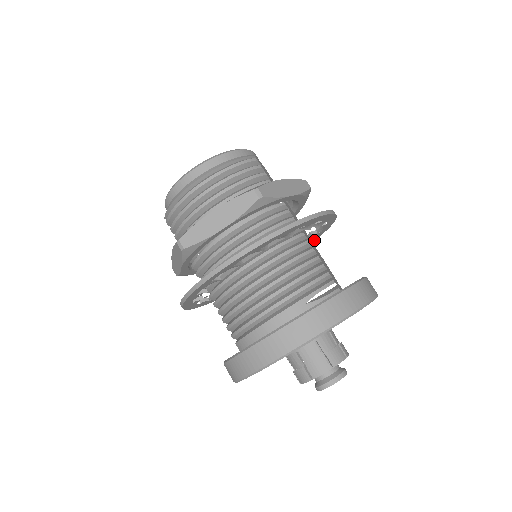
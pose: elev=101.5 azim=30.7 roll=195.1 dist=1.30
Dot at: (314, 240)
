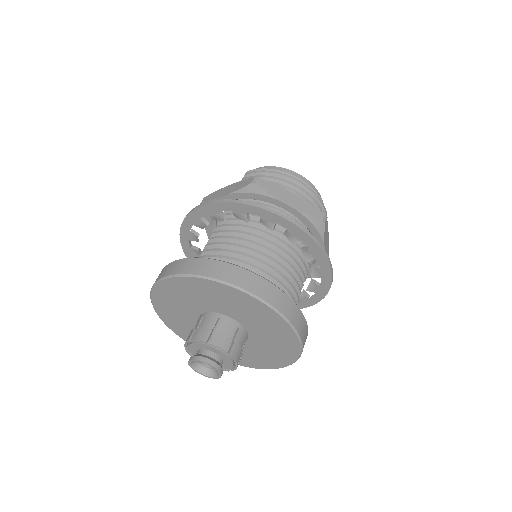
Dot at: occluded
